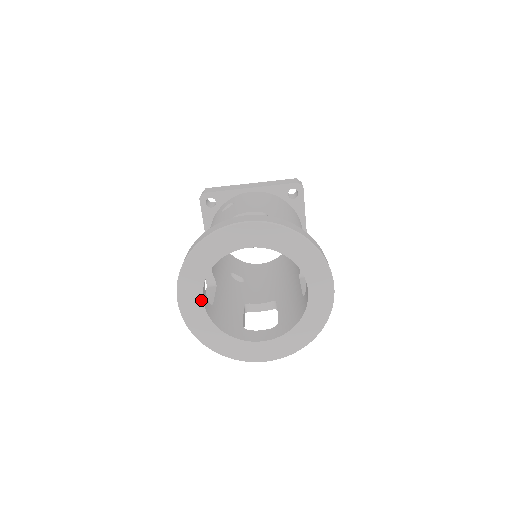
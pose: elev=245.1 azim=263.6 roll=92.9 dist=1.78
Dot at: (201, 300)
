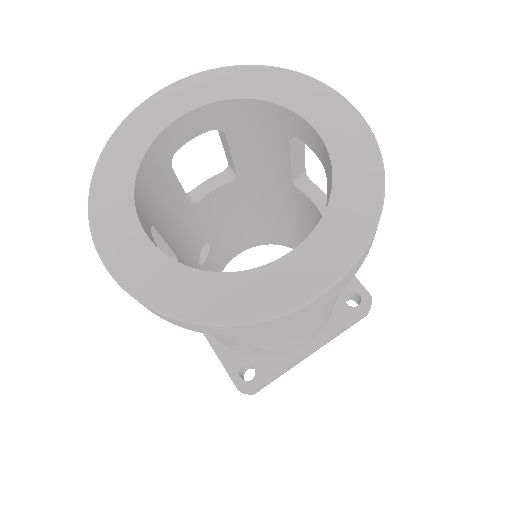
Dot at: (140, 232)
